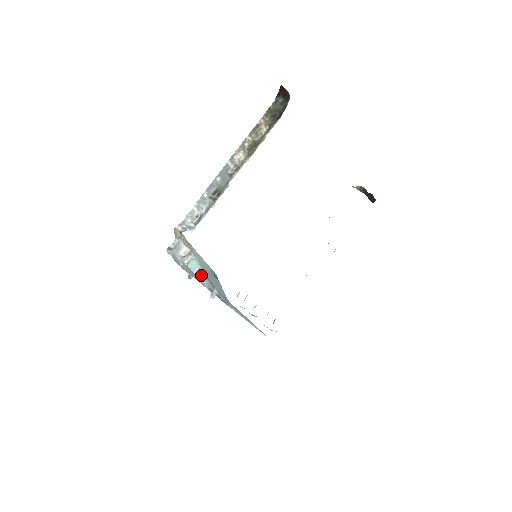
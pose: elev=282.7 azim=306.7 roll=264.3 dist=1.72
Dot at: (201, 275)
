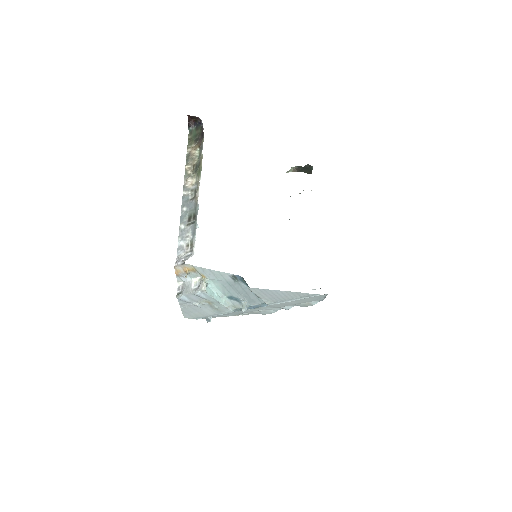
Dot at: (222, 299)
